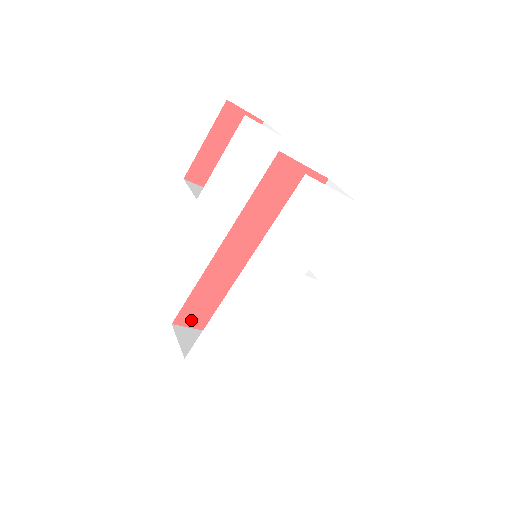
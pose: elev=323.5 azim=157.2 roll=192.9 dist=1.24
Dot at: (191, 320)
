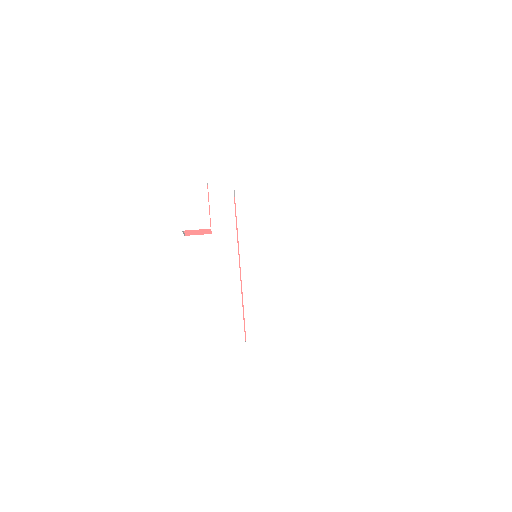
Dot at: occluded
